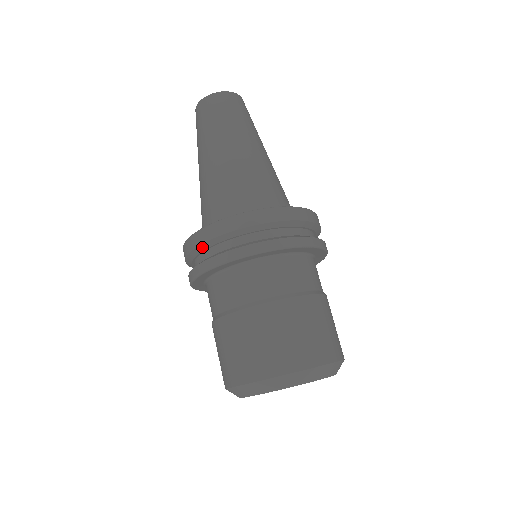
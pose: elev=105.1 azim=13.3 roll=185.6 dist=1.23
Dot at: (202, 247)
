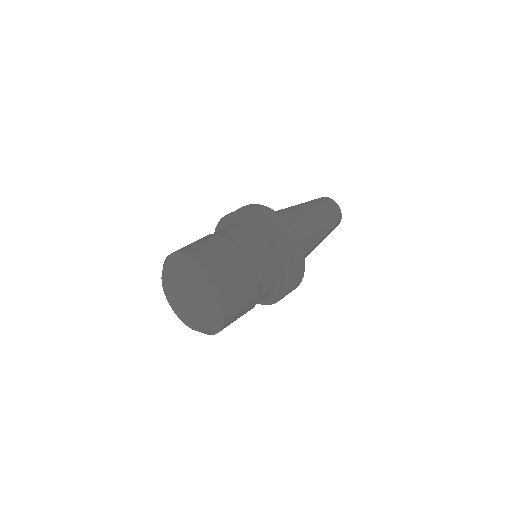
Dot at: (259, 212)
